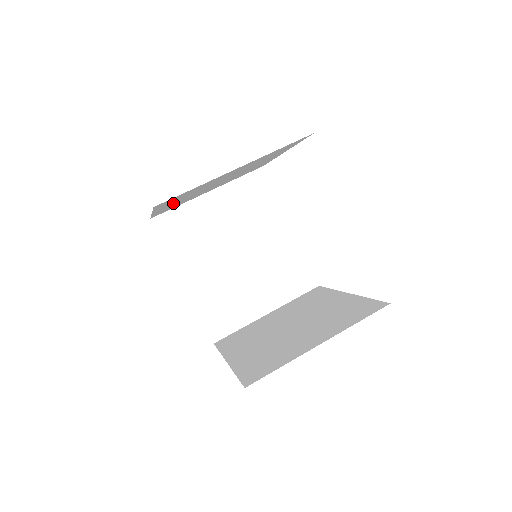
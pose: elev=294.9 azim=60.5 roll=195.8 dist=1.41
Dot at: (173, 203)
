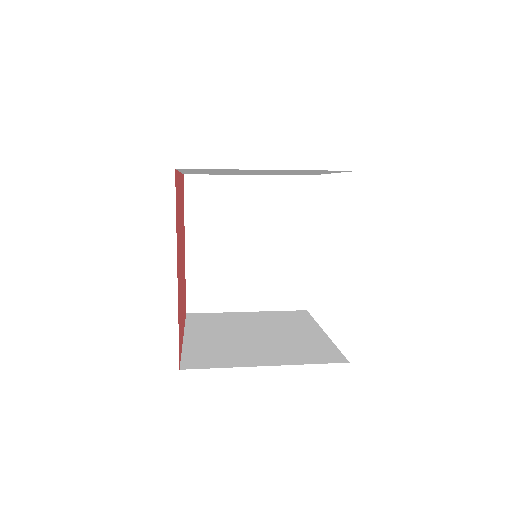
Dot at: (204, 241)
